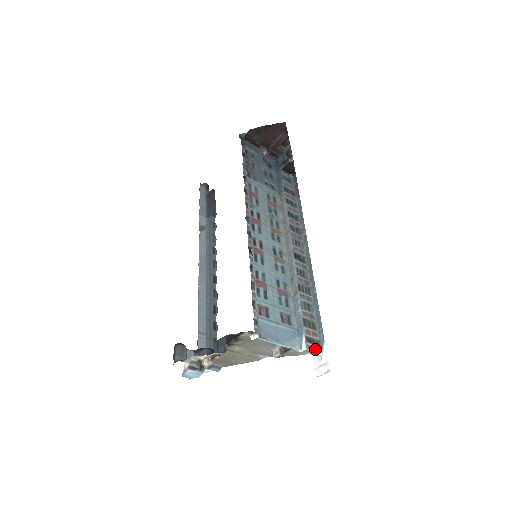
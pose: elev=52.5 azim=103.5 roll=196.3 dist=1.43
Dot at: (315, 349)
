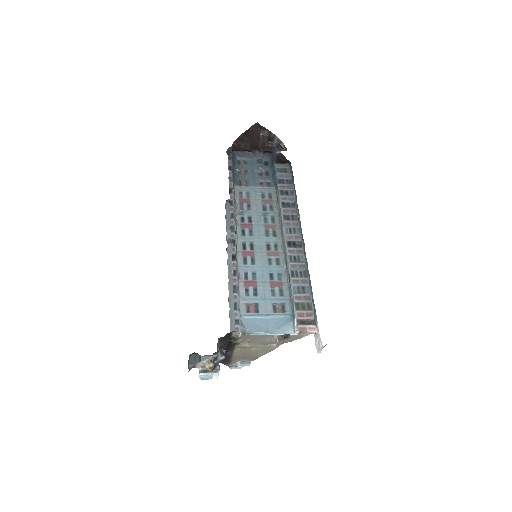
Dot at: (309, 329)
